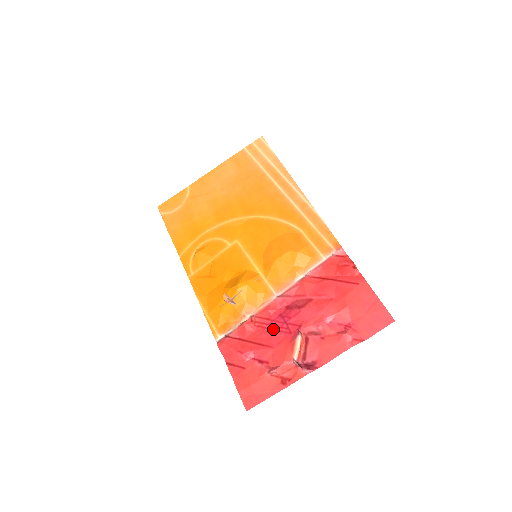
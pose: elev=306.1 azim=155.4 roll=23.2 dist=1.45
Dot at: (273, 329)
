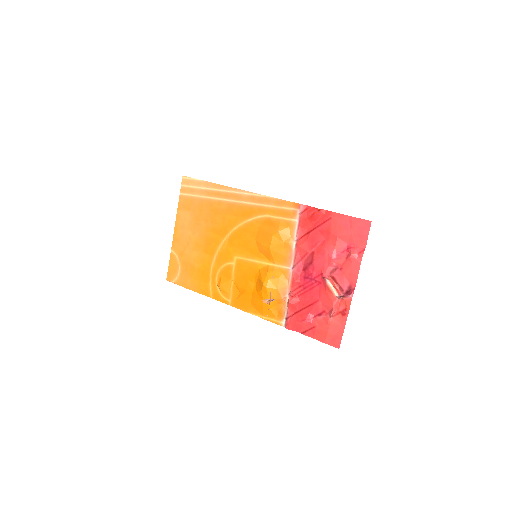
Dot at: (308, 290)
